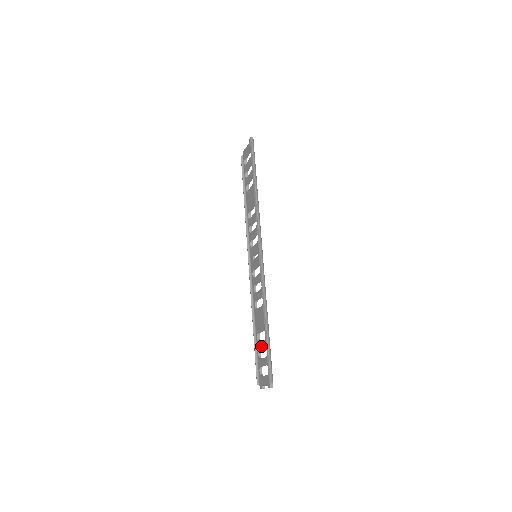
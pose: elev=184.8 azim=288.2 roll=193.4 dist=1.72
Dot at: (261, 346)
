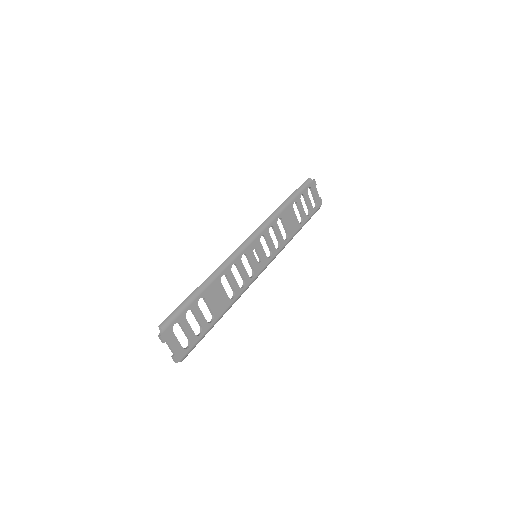
Dot at: (198, 318)
